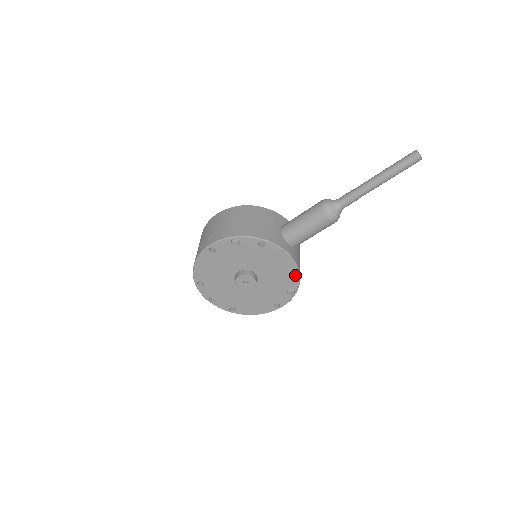
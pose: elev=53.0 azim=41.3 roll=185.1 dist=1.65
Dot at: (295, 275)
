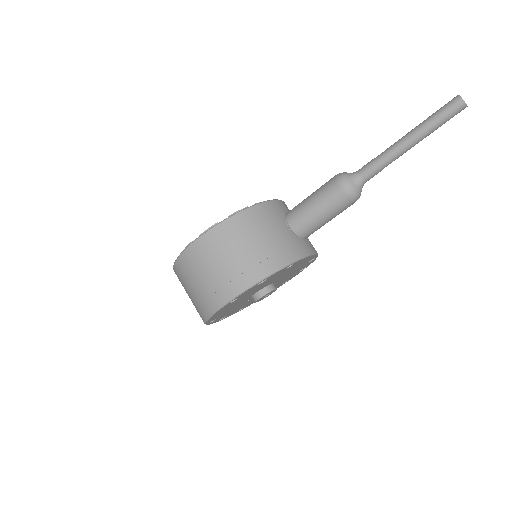
Dot at: (312, 259)
